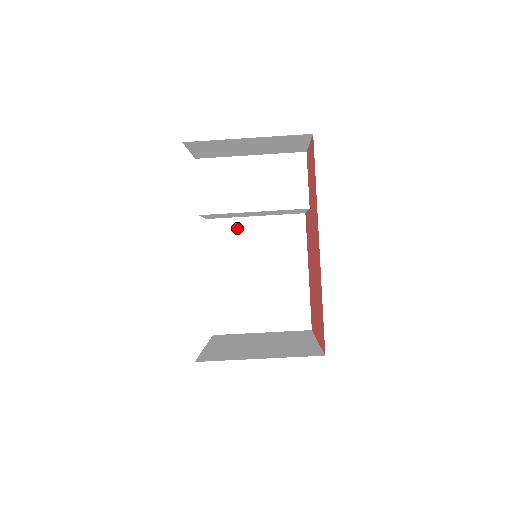
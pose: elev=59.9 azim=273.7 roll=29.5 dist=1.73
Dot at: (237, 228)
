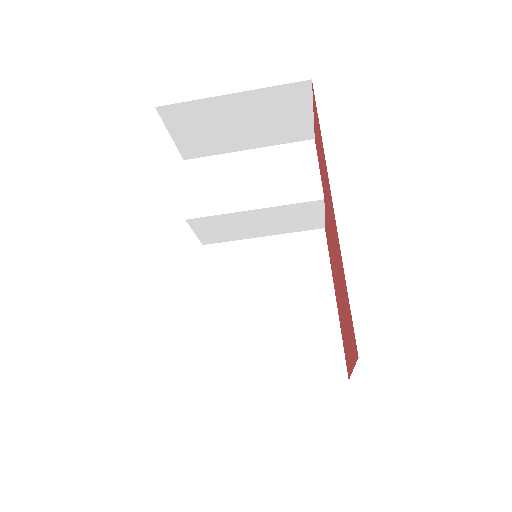
Dot at: (240, 252)
